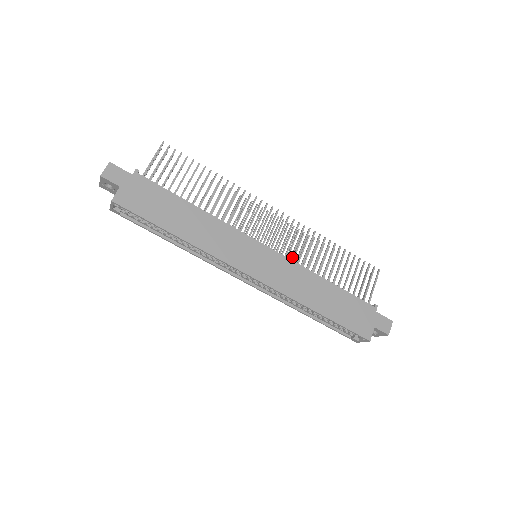
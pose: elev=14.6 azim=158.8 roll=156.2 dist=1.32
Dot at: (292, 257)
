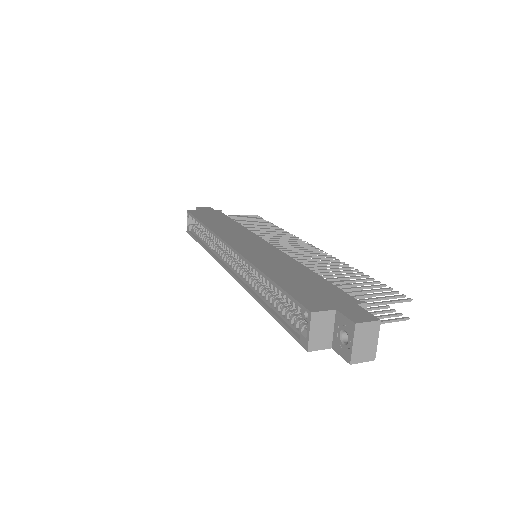
Dot at: occluded
